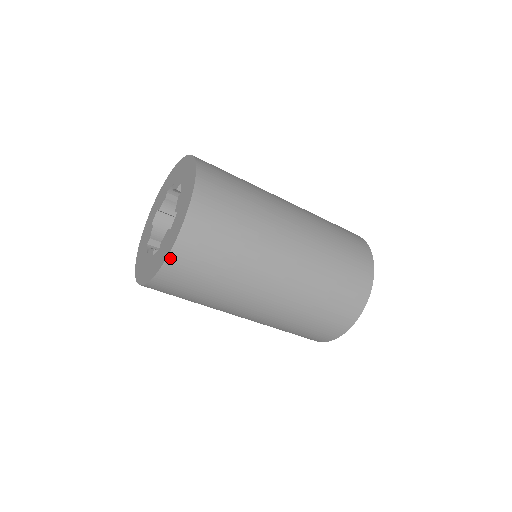
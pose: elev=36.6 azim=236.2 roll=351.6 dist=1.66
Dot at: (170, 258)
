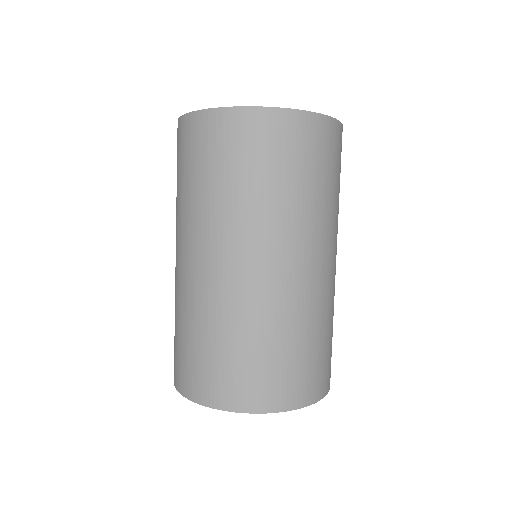
Dot at: (286, 112)
